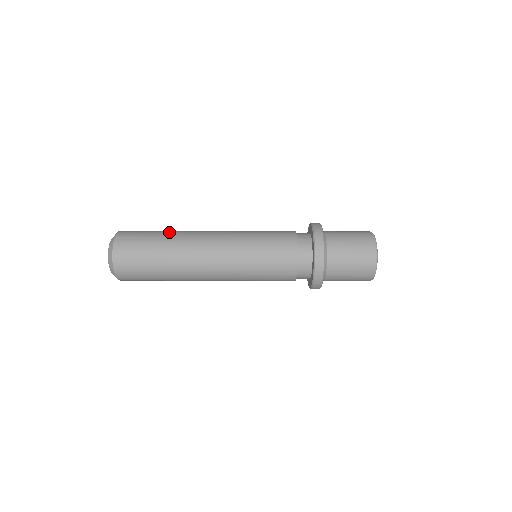
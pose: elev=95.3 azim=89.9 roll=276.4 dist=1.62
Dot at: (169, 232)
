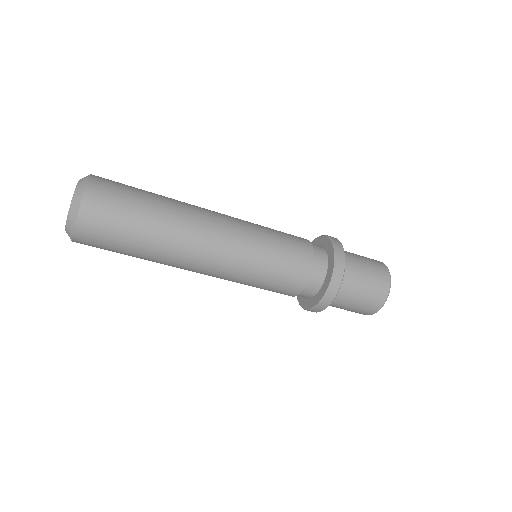
Dot at: (158, 218)
